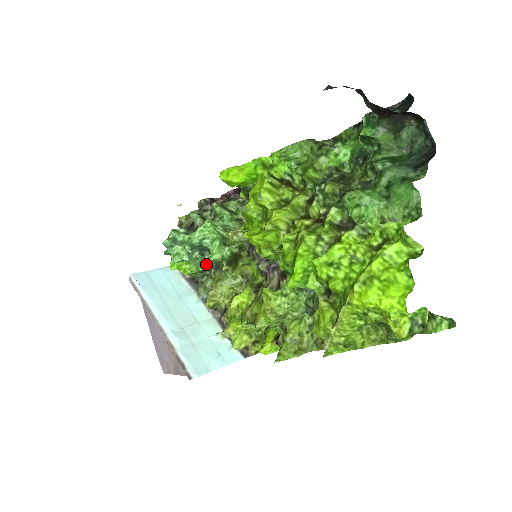
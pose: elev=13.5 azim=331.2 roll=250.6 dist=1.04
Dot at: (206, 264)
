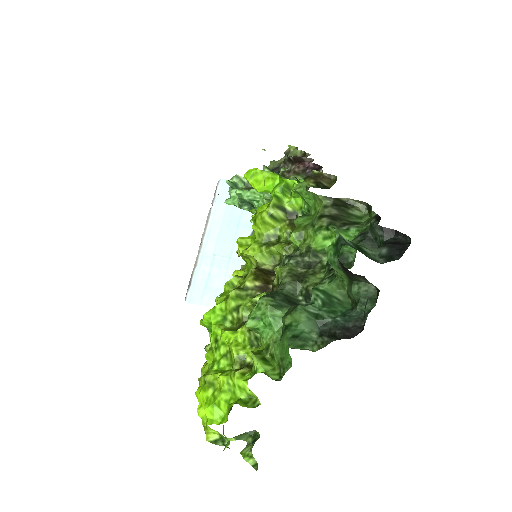
Dot at: occluded
